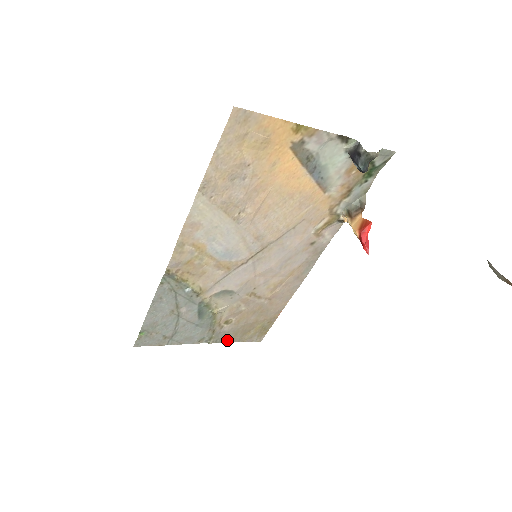
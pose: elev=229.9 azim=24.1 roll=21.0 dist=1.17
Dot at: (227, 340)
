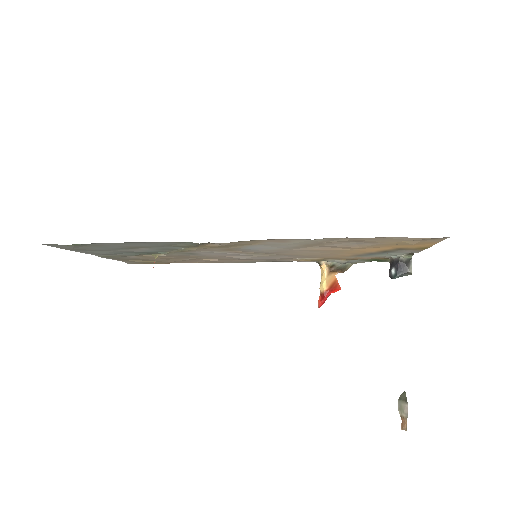
Dot at: (114, 258)
